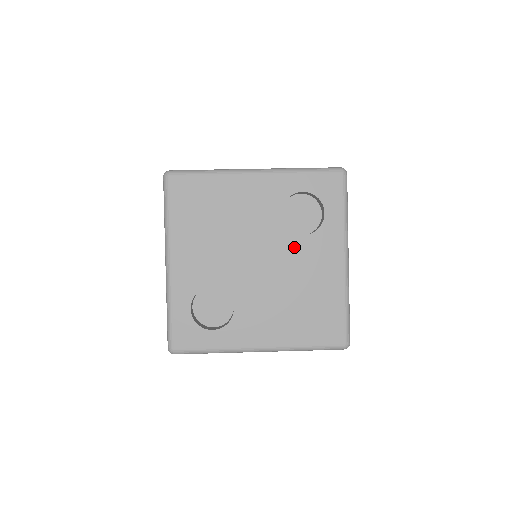
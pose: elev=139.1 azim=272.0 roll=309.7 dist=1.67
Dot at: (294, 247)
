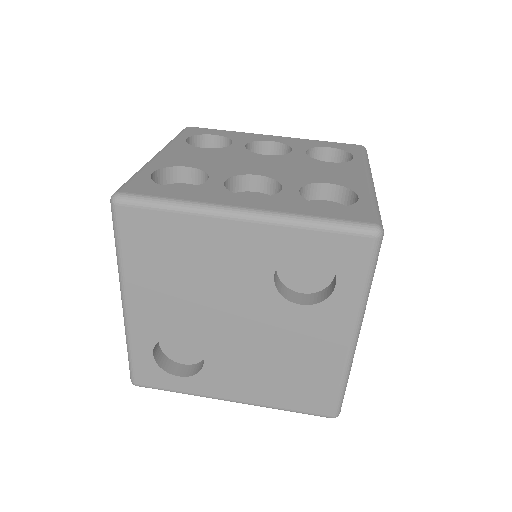
Dot at: (286, 316)
